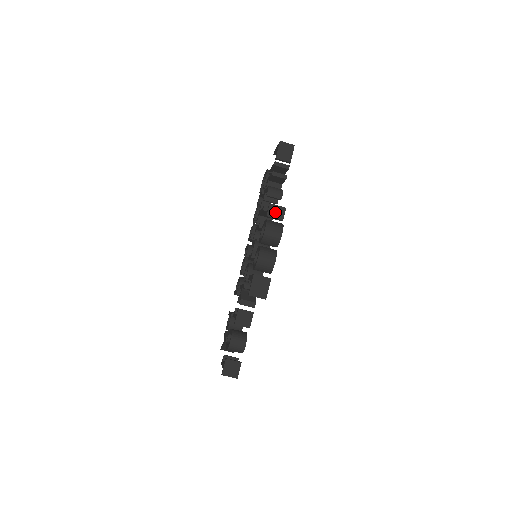
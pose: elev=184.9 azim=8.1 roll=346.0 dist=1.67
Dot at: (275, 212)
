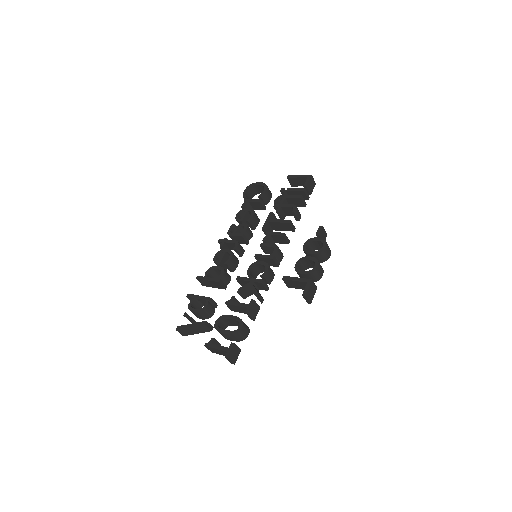
Dot at: (323, 234)
